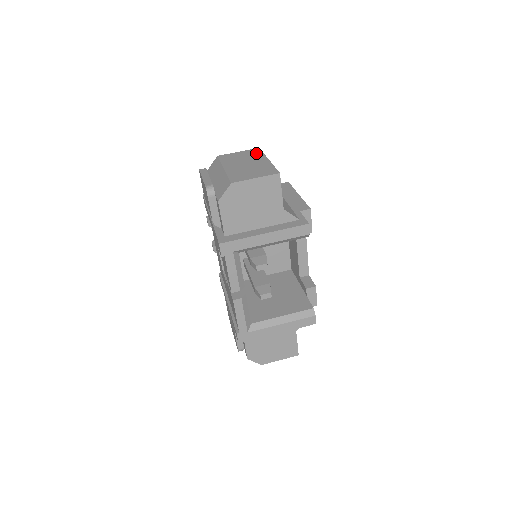
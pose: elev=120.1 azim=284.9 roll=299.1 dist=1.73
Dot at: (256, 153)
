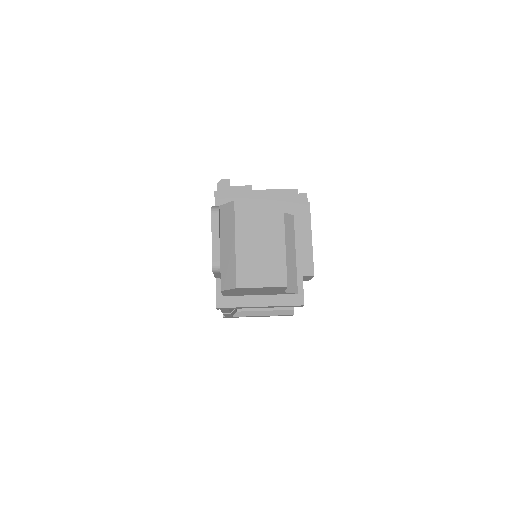
Dot at: (276, 216)
